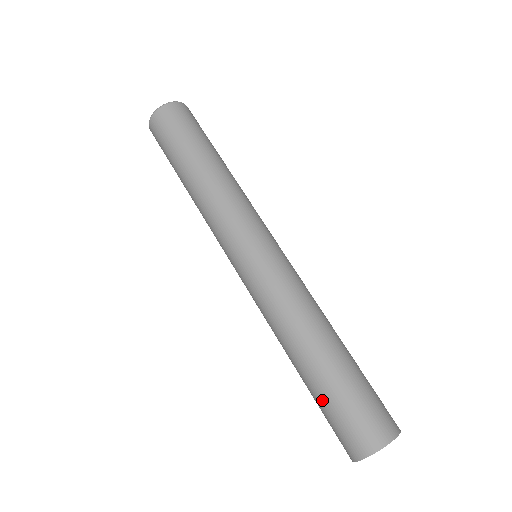
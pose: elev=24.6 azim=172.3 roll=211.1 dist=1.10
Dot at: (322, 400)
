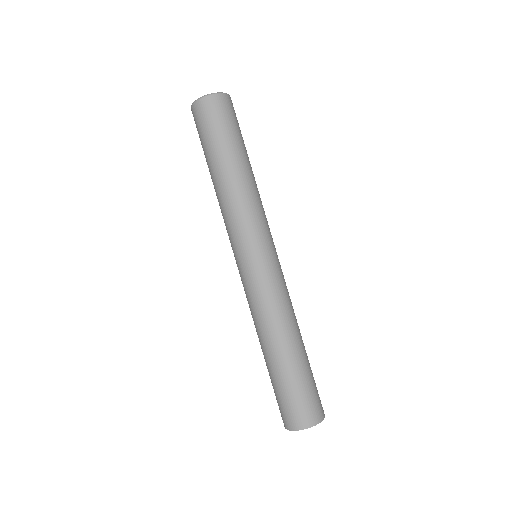
Dot at: occluded
